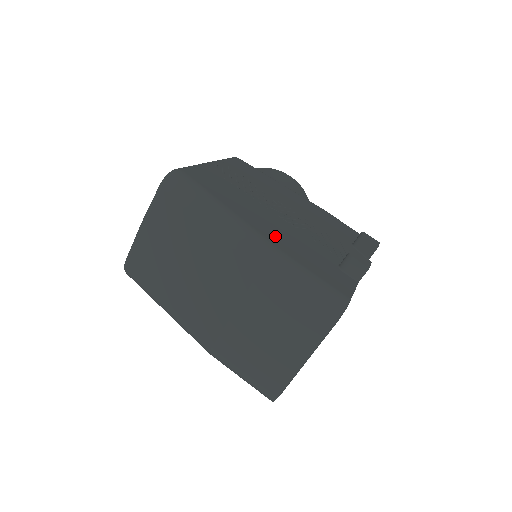
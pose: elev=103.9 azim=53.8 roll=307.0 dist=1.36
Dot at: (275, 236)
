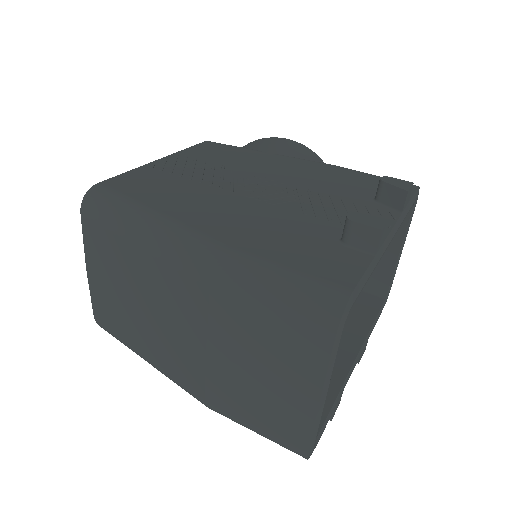
Dot at: (230, 229)
